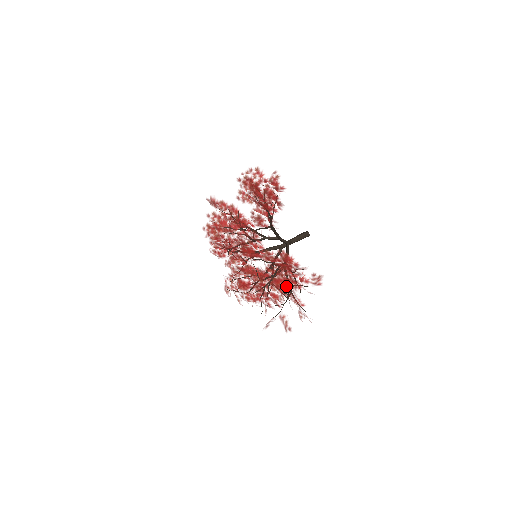
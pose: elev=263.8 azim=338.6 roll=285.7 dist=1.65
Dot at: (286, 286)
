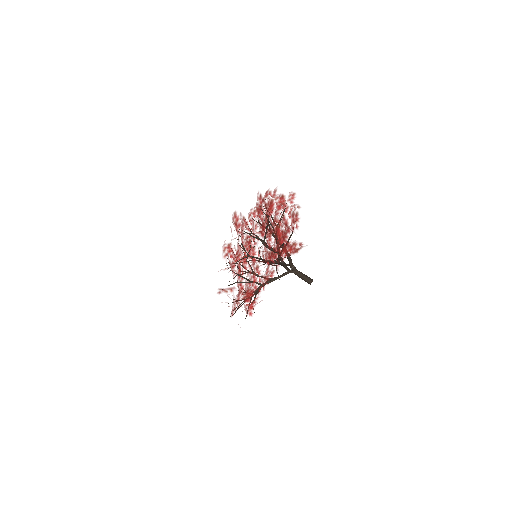
Dot at: occluded
